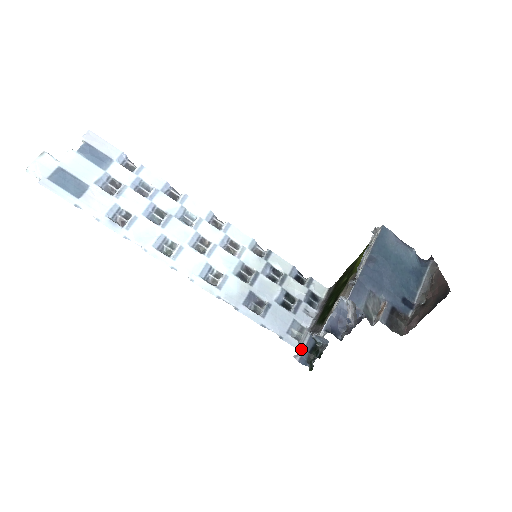
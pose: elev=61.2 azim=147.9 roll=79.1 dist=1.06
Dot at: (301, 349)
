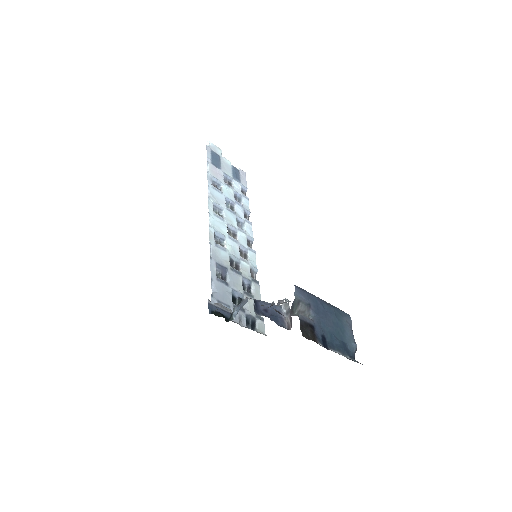
Dot at: (218, 305)
